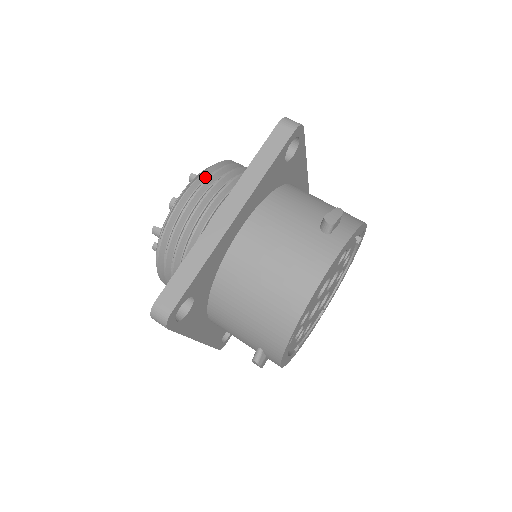
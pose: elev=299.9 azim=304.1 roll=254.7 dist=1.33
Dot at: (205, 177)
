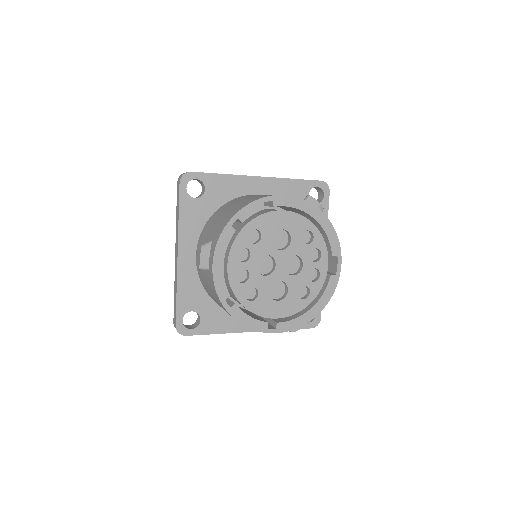
Dot at: occluded
